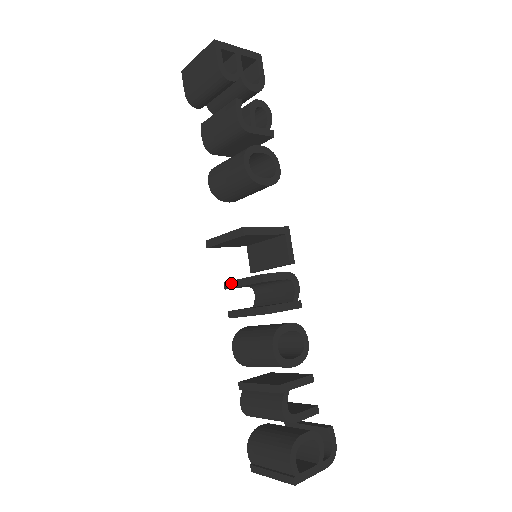
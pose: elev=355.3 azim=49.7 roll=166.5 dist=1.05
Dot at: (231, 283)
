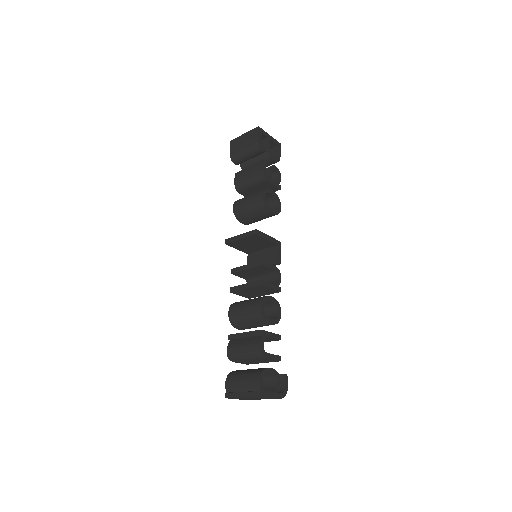
Dot at: (237, 269)
